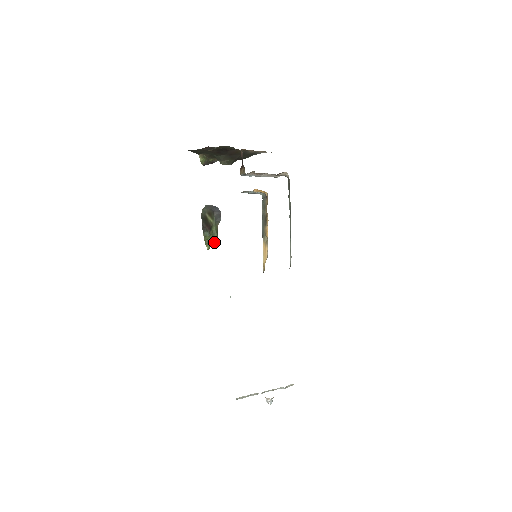
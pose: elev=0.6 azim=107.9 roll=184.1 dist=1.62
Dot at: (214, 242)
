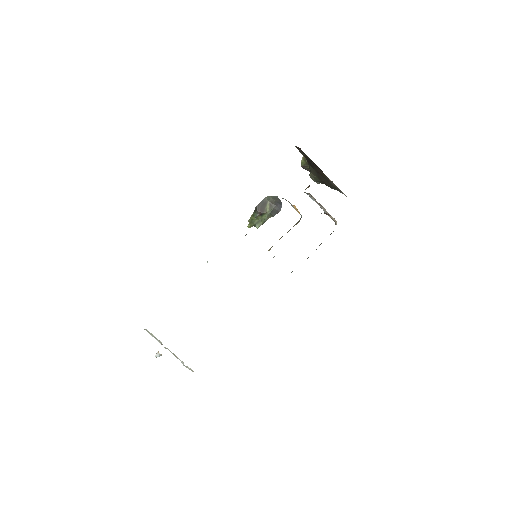
Dot at: (256, 226)
